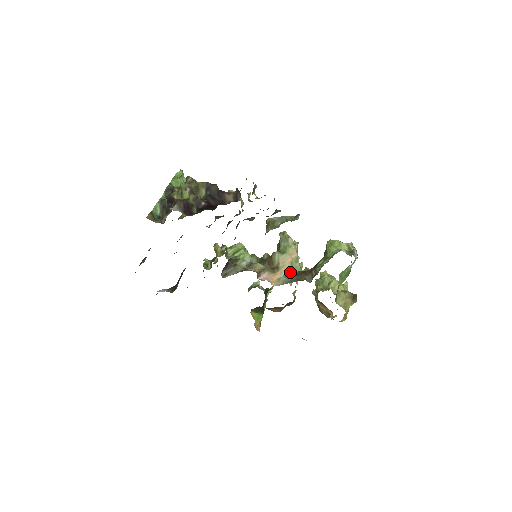
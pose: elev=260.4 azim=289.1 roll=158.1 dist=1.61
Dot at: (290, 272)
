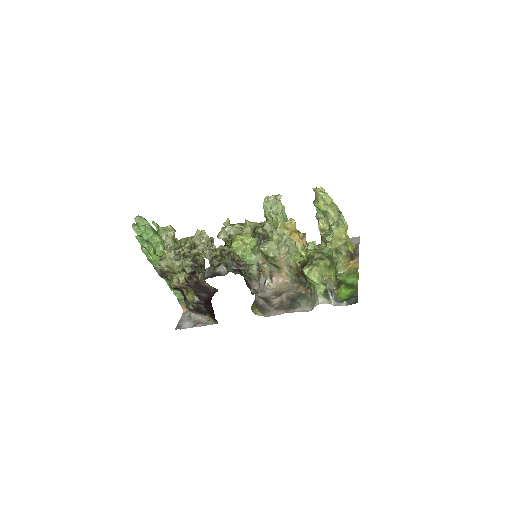
Dot at: (290, 264)
